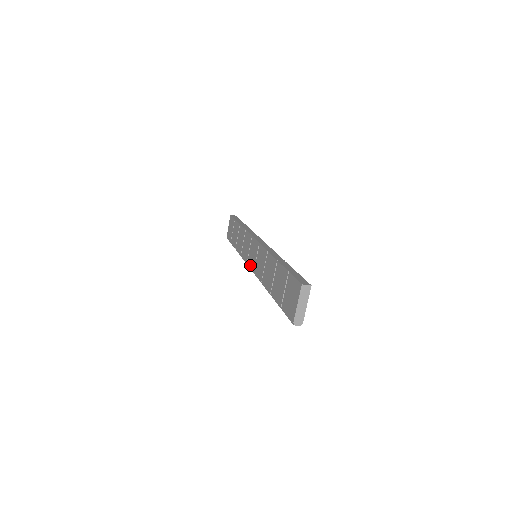
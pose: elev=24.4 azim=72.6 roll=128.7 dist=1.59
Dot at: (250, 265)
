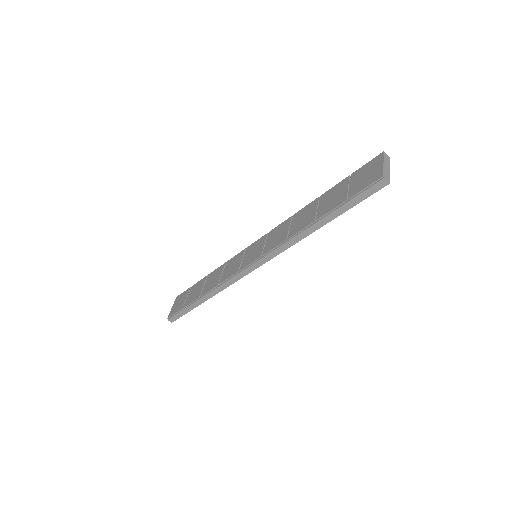
Dot at: (250, 262)
